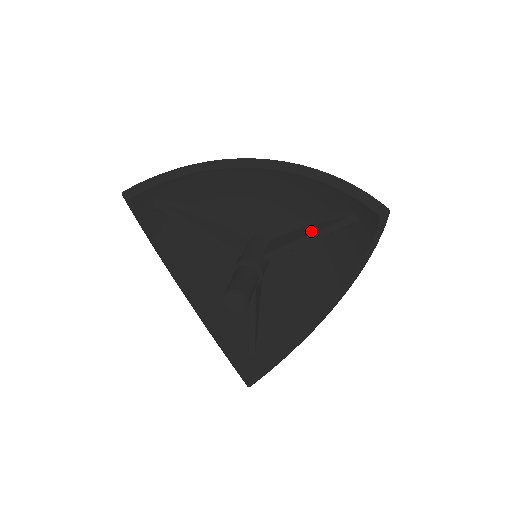
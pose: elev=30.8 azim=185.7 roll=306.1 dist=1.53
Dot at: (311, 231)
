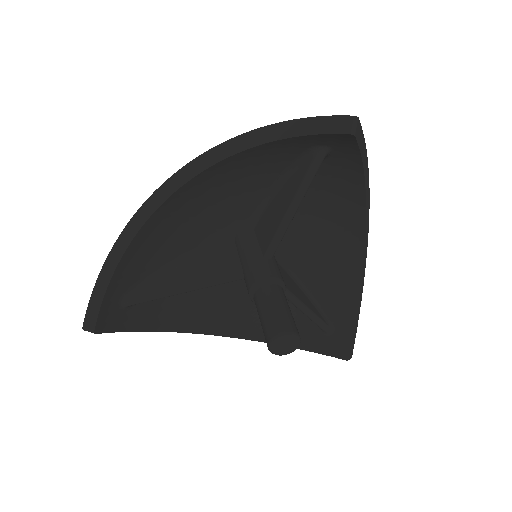
Dot at: (289, 196)
